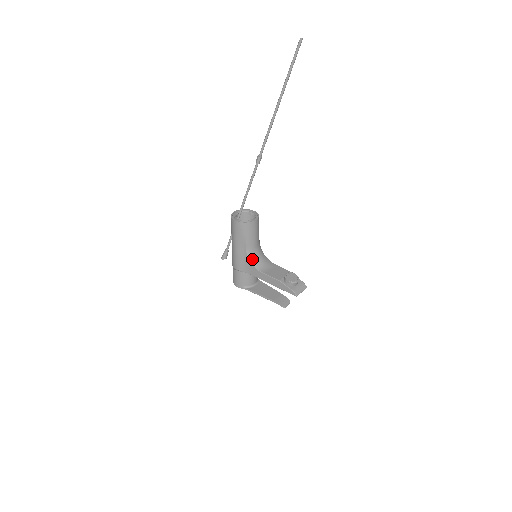
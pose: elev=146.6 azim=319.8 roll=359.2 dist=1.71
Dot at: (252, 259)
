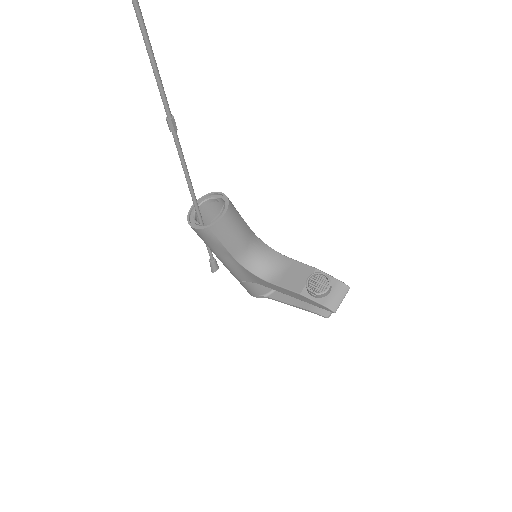
Dot at: (250, 266)
